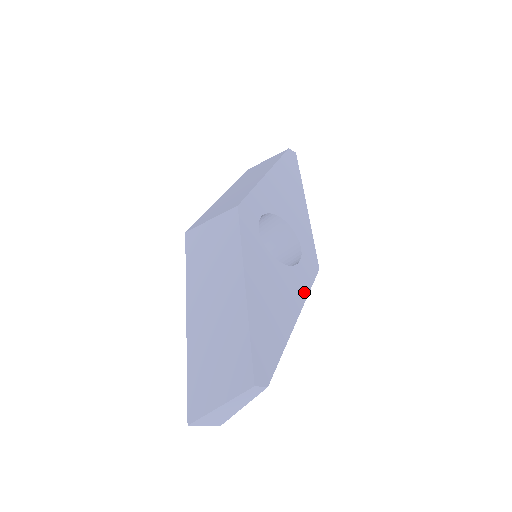
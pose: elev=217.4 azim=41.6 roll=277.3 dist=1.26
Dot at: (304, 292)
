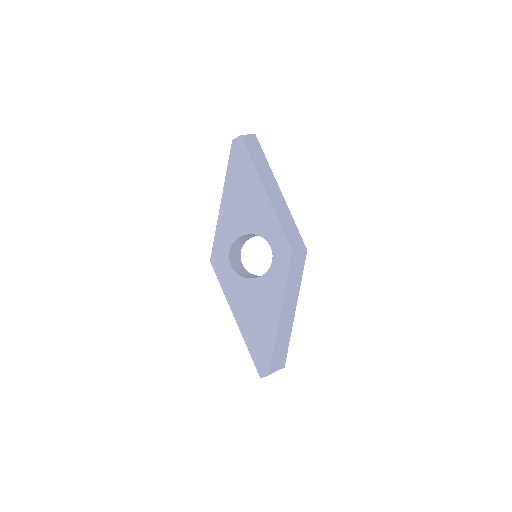
Dot at: (282, 286)
